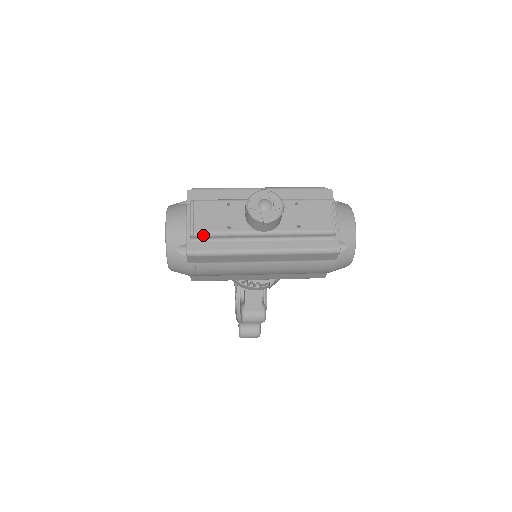
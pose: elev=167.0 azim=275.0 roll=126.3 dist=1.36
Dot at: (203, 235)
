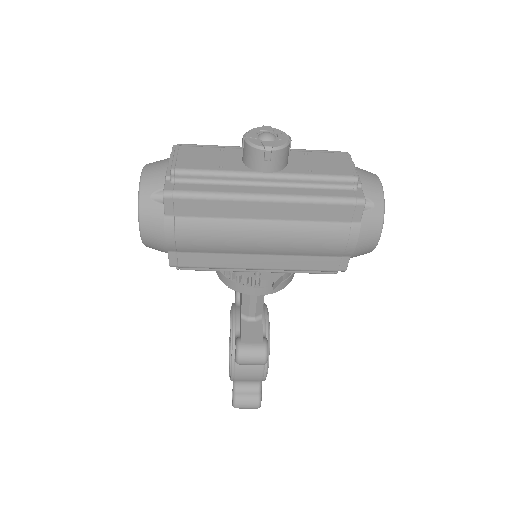
Dot at: (187, 173)
